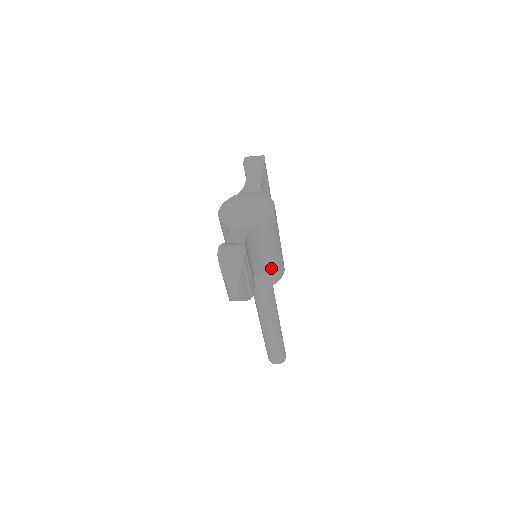
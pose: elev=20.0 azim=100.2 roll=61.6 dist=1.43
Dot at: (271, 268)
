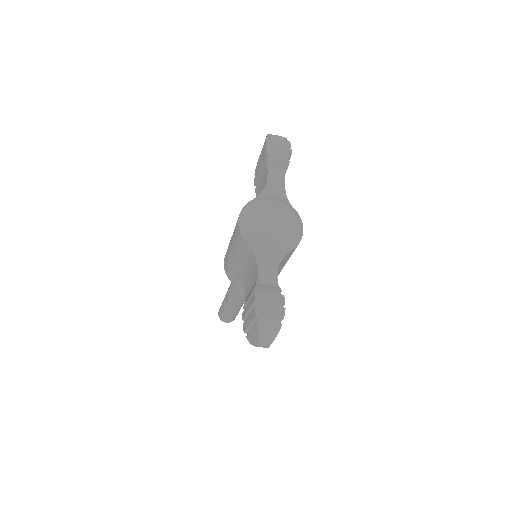
Dot at: occluded
